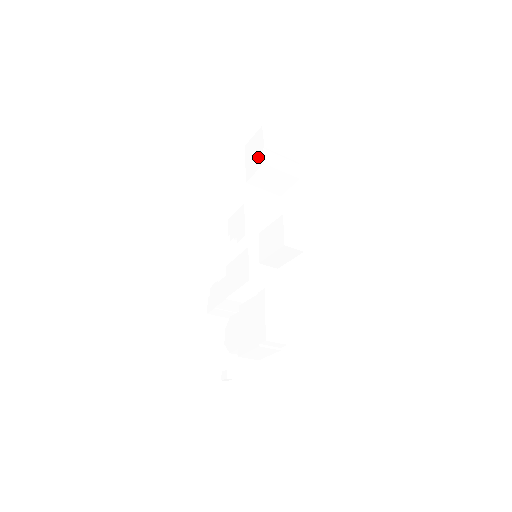
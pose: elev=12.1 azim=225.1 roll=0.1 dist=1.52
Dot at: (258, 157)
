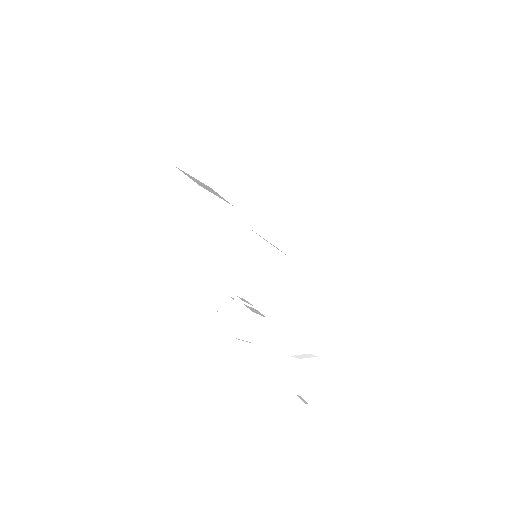
Dot at: (213, 158)
